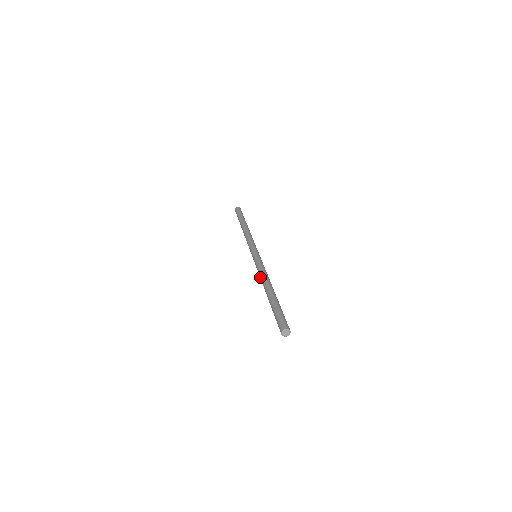
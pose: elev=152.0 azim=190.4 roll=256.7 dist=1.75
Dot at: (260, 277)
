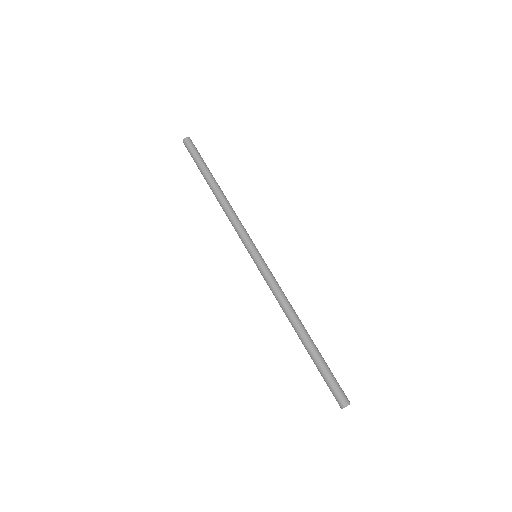
Dot at: occluded
